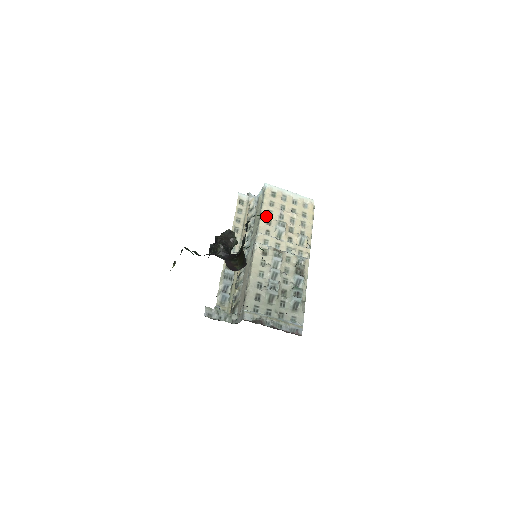
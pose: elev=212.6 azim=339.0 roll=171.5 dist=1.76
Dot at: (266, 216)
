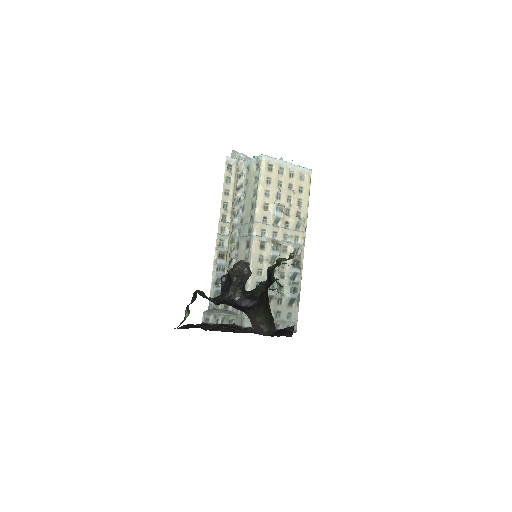
Dot at: (263, 199)
